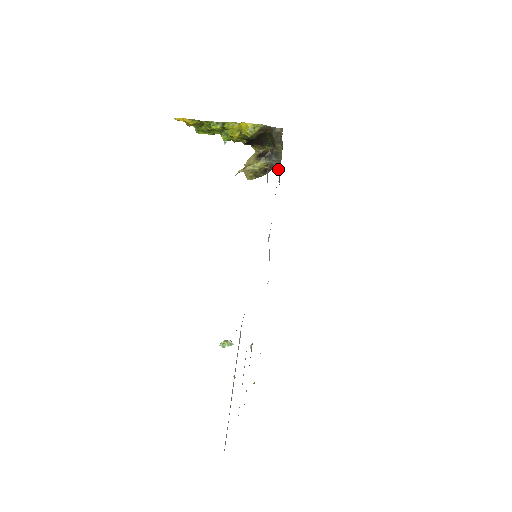
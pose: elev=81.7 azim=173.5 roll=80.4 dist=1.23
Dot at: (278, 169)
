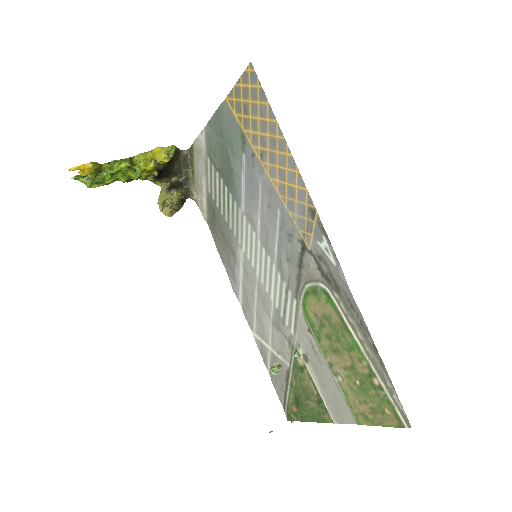
Dot at: (193, 196)
